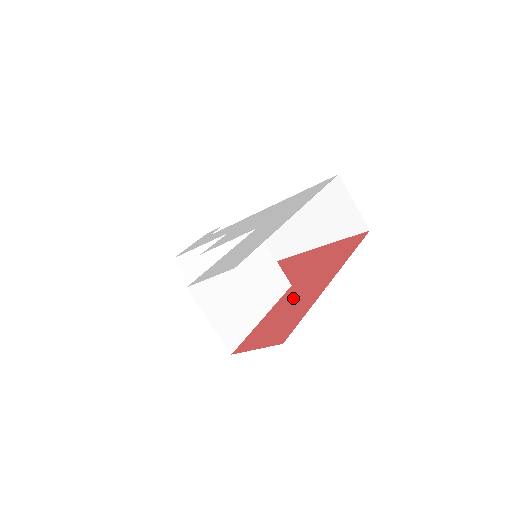
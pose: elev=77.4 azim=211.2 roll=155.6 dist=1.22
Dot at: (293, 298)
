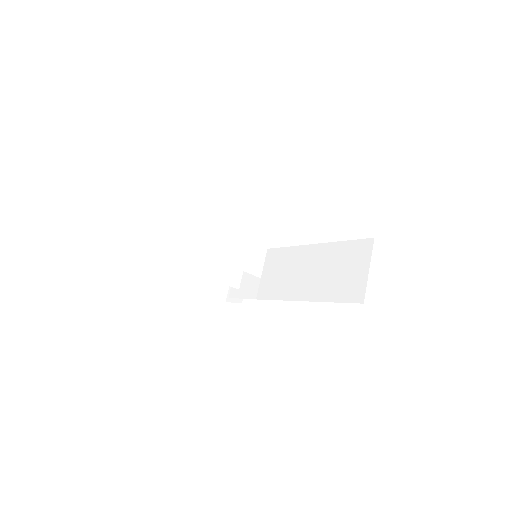
Dot at: occluded
